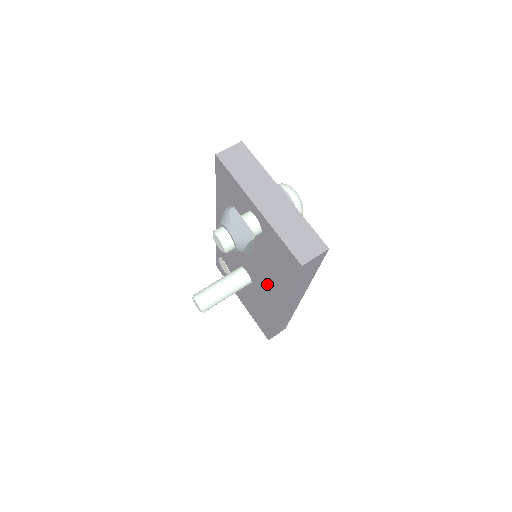
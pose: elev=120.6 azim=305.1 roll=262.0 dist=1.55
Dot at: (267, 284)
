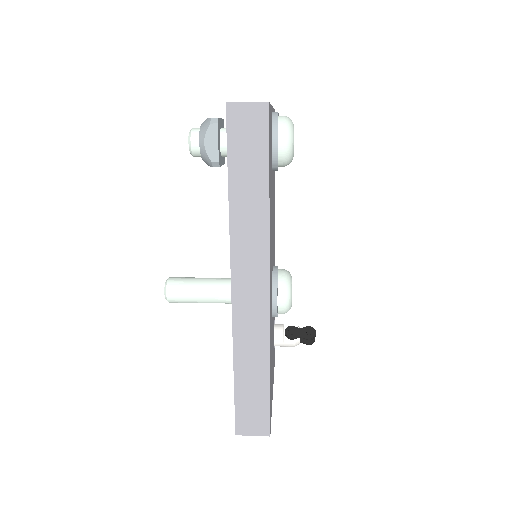
Dot at: occluded
